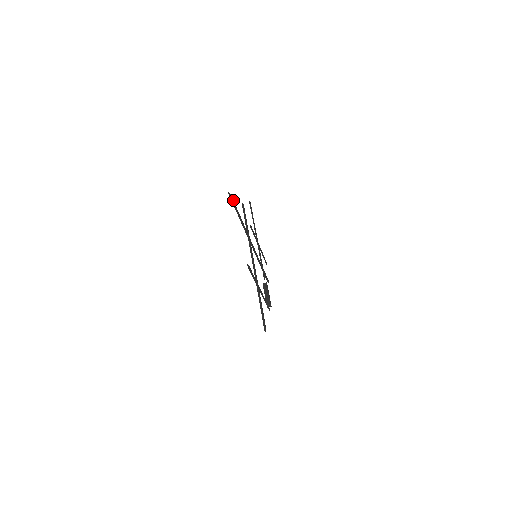
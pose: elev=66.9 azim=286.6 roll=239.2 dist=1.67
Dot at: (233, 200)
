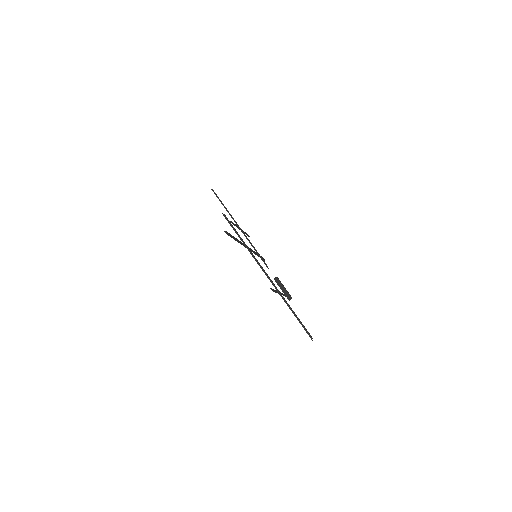
Dot at: (229, 233)
